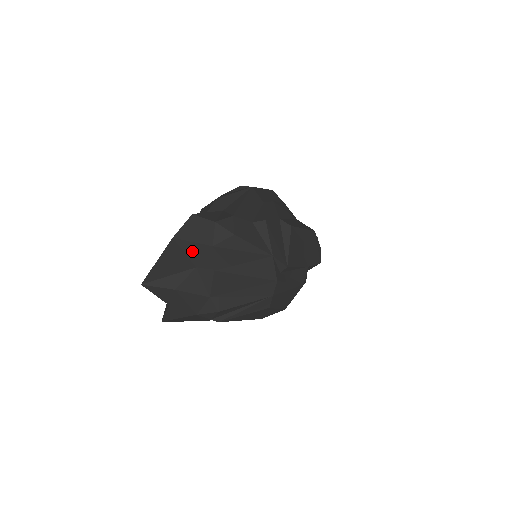
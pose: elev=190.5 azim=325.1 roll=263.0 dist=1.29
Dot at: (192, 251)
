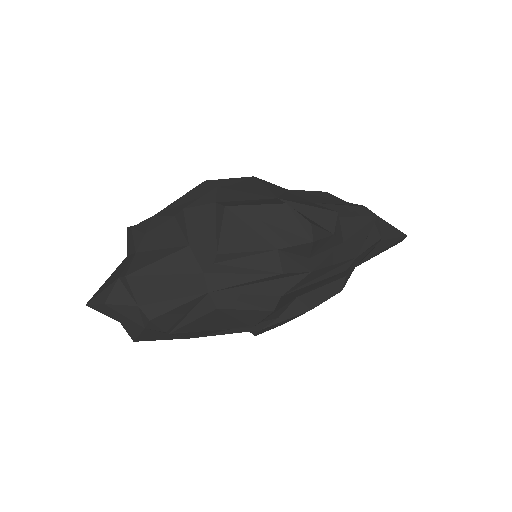
Dot at: (126, 263)
